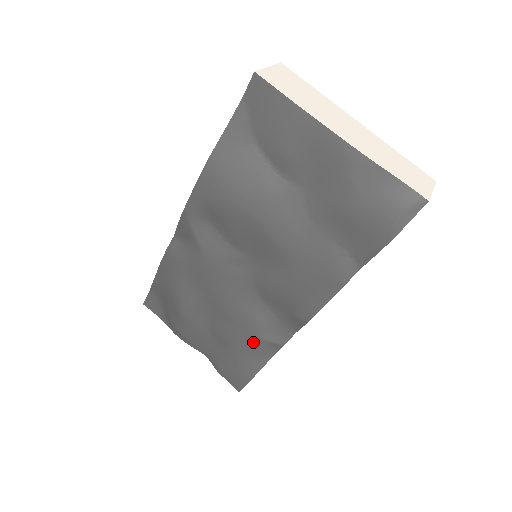
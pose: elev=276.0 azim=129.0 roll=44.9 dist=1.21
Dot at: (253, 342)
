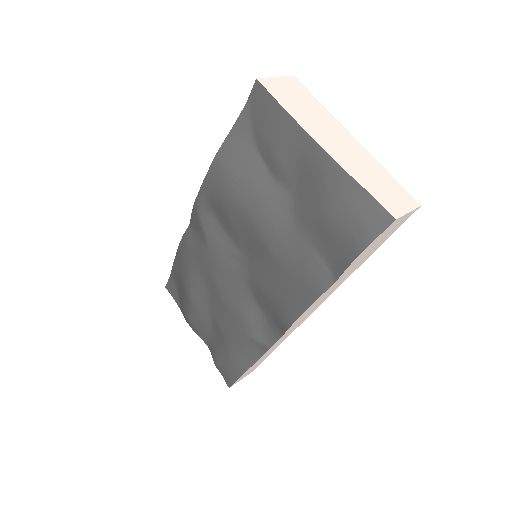
Dot at: (244, 339)
